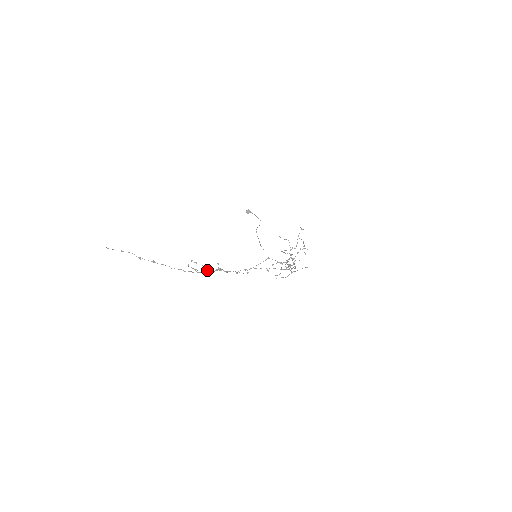
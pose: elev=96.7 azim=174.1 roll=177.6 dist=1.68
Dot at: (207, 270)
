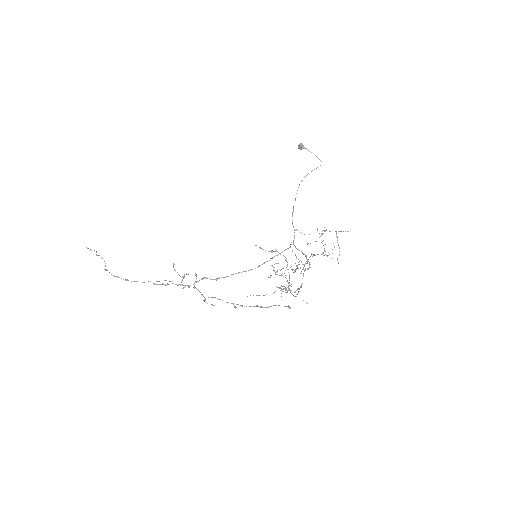
Dot at: (182, 284)
